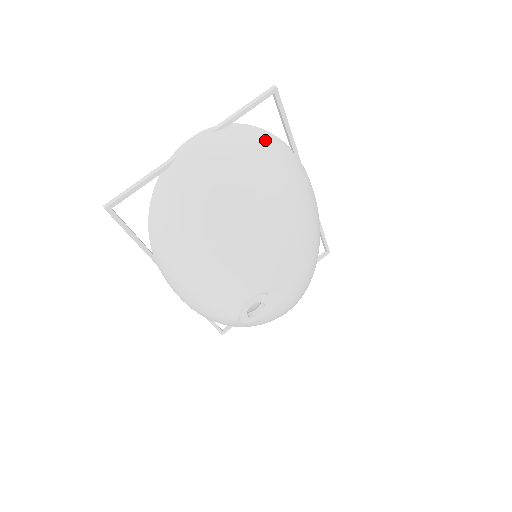
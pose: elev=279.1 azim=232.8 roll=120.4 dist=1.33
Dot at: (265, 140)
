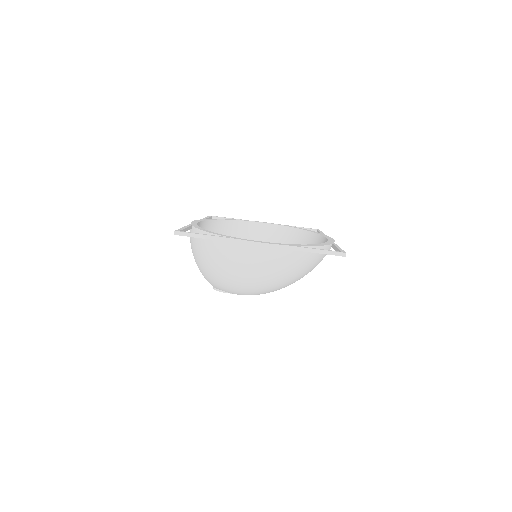
Dot at: (312, 256)
